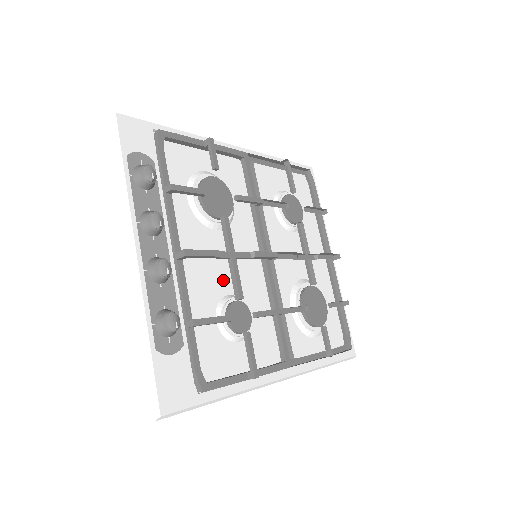
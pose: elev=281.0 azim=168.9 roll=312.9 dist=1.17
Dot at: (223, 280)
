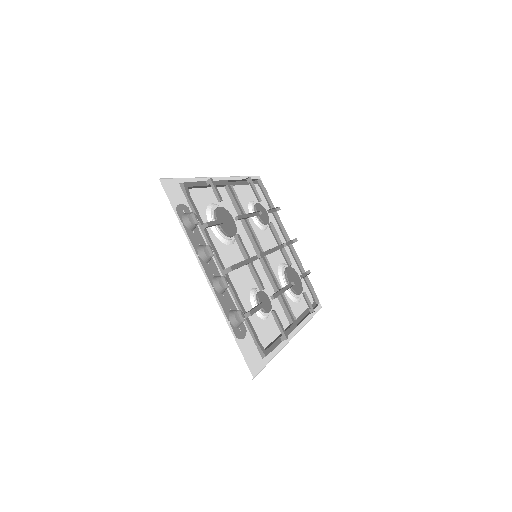
Dot at: (246, 279)
